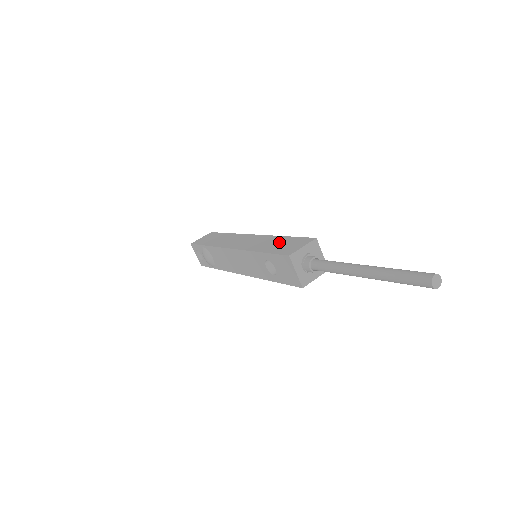
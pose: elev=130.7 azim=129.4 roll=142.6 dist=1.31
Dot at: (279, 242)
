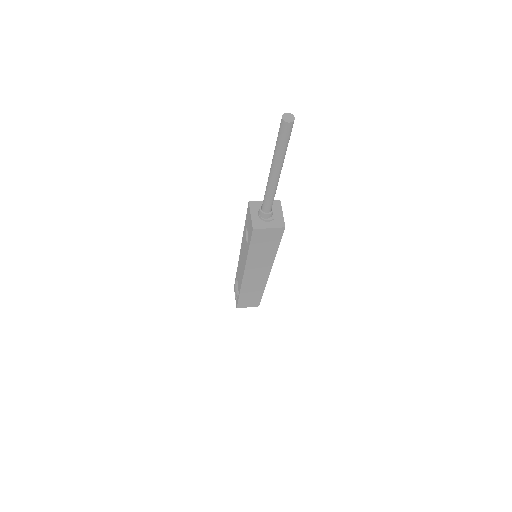
Dot at: occluded
